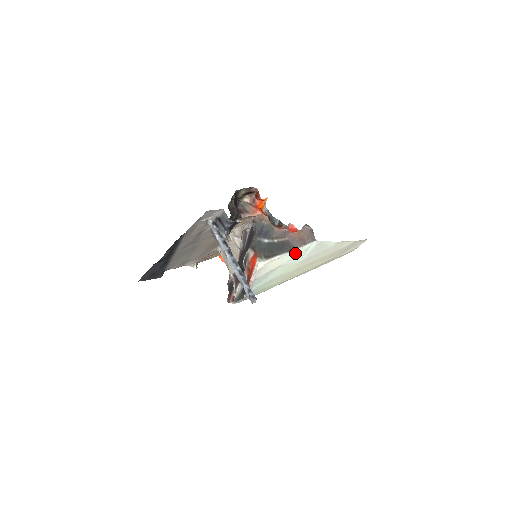
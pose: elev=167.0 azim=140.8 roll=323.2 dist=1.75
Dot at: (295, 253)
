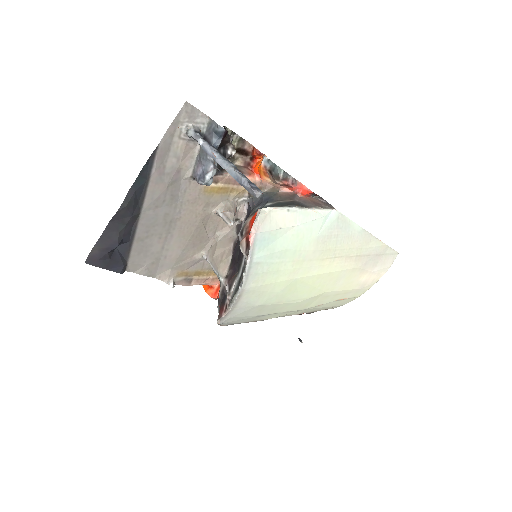
Dot at: (310, 215)
